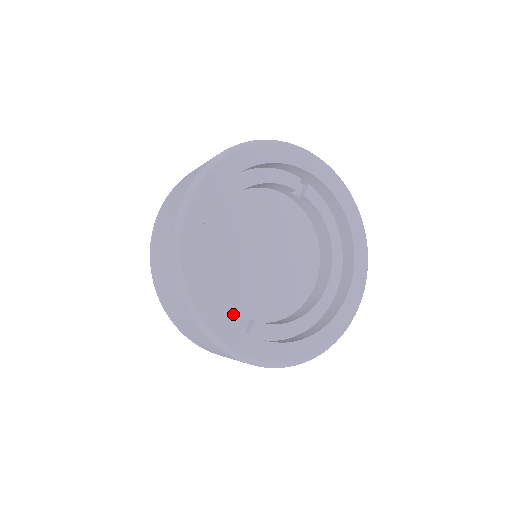
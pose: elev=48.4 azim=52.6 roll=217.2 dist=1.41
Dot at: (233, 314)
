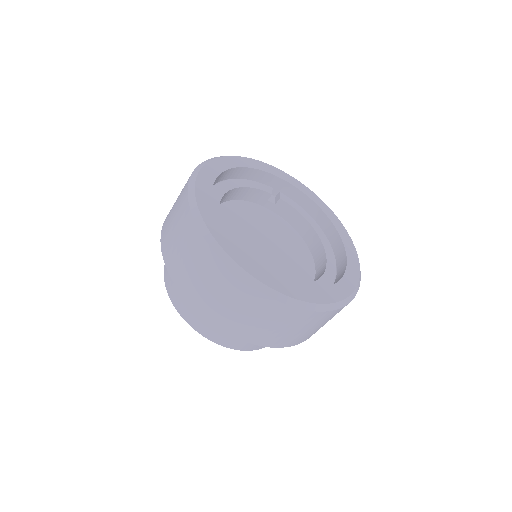
Dot at: occluded
